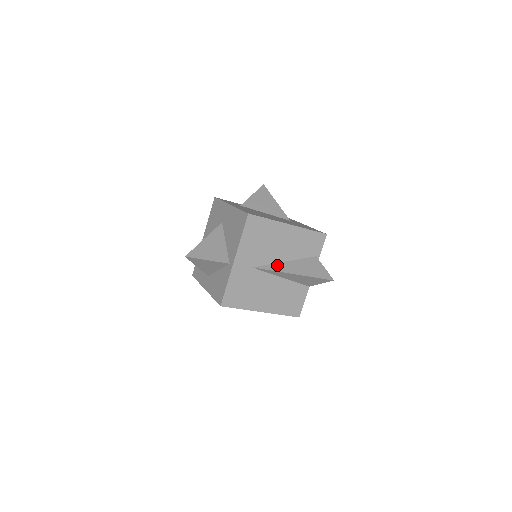
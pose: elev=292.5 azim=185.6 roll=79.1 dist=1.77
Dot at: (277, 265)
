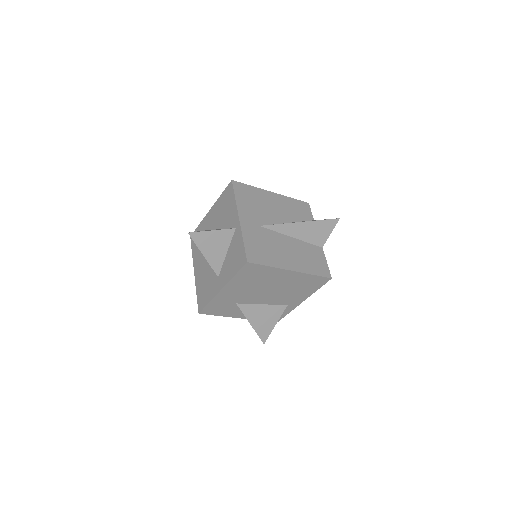
Dot at: (281, 223)
